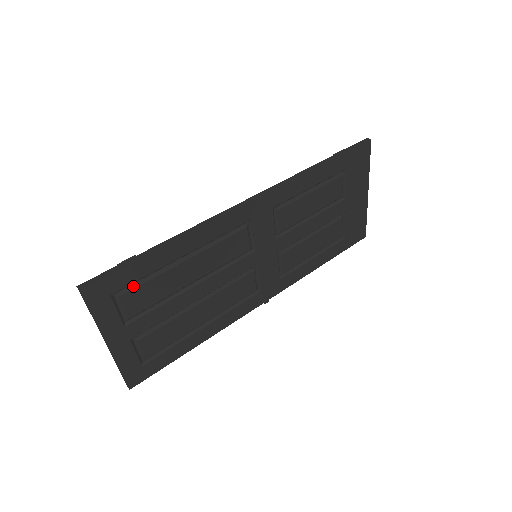
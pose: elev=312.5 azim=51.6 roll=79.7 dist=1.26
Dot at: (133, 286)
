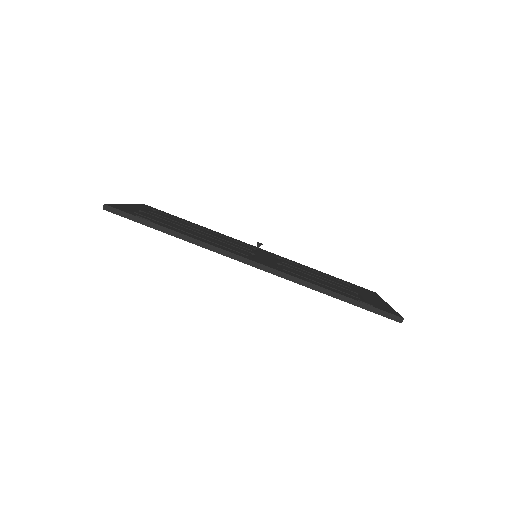
Dot at: occluded
